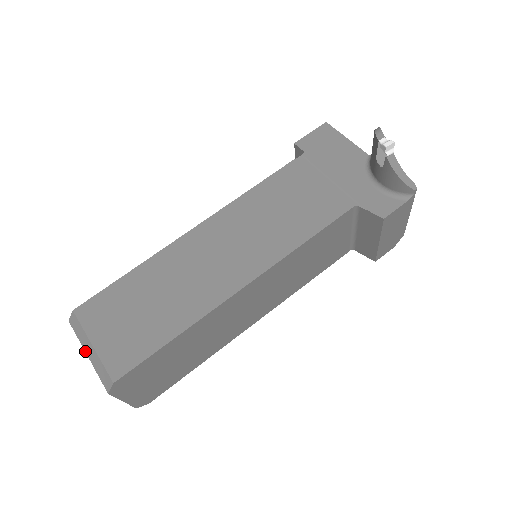
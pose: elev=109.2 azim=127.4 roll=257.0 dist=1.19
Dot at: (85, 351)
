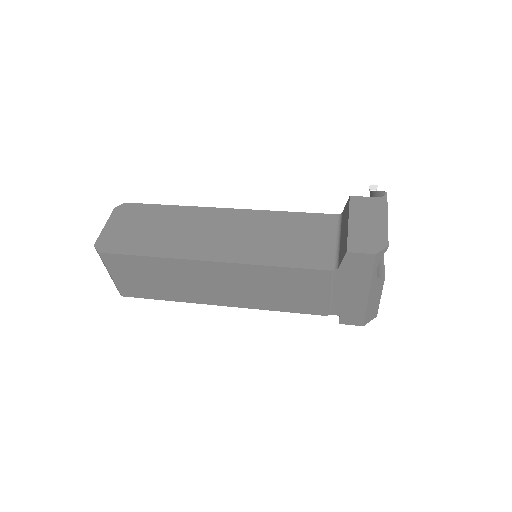
Dot at: occluded
